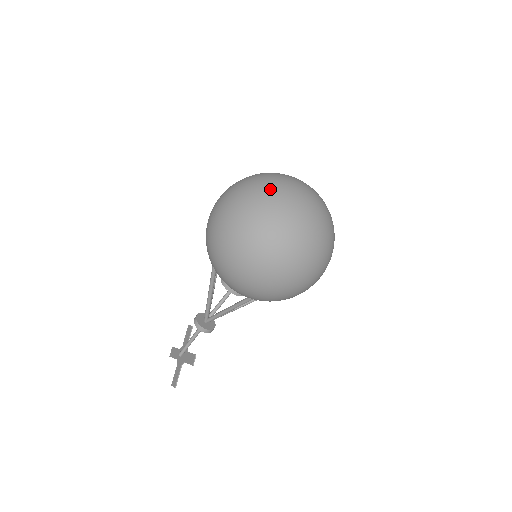
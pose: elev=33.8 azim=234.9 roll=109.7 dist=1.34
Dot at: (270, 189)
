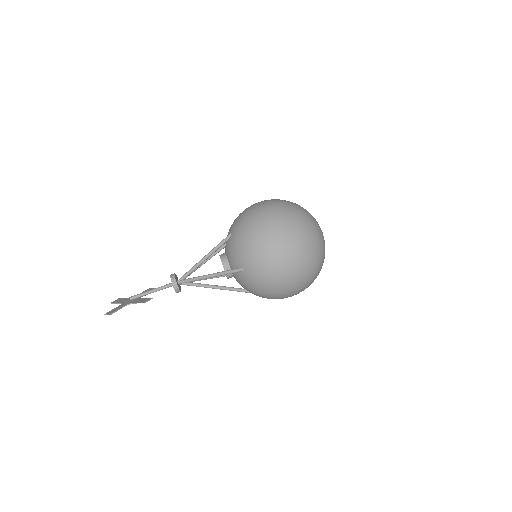
Dot at: (306, 210)
